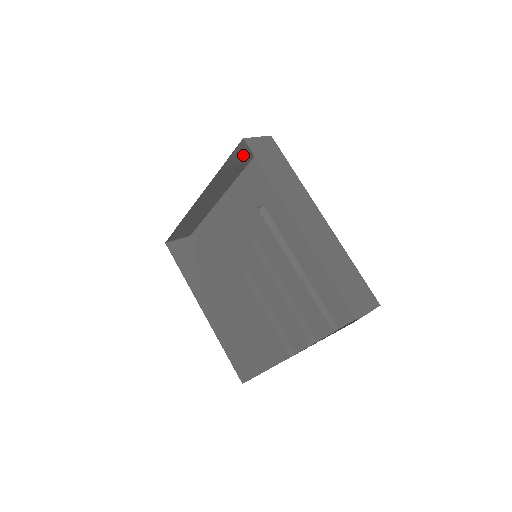
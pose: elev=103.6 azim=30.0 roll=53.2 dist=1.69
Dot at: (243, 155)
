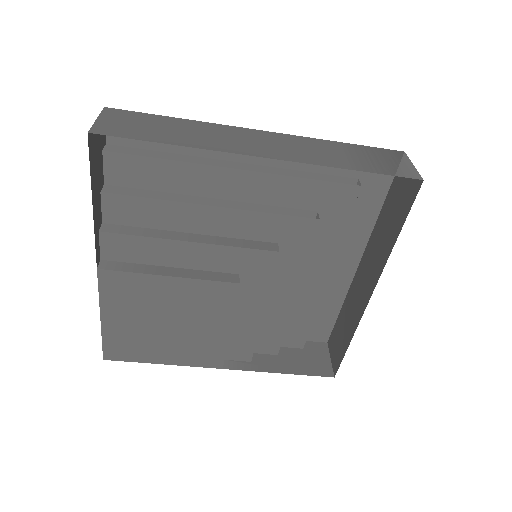
Dot at: (372, 158)
